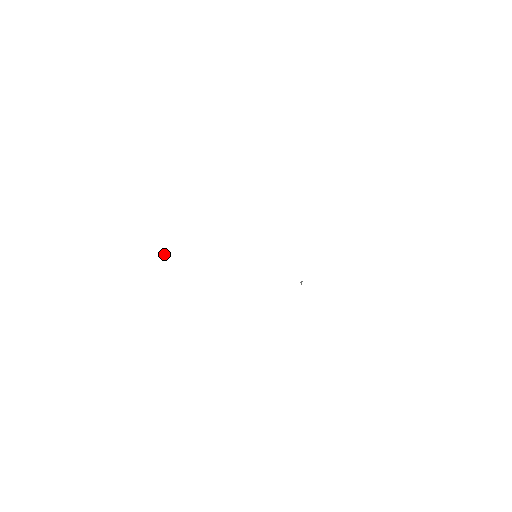
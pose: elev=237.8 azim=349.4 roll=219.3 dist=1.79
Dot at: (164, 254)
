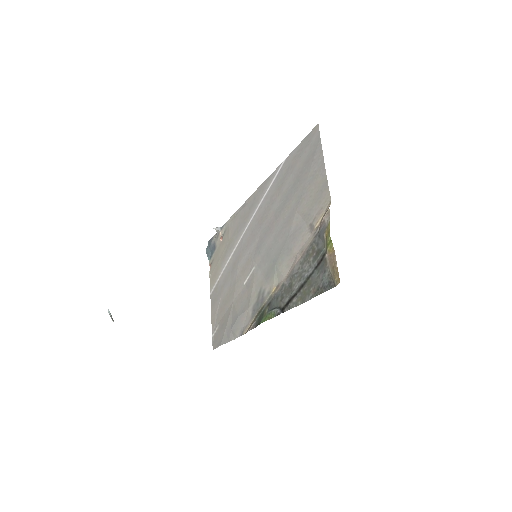
Dot at: occluded
